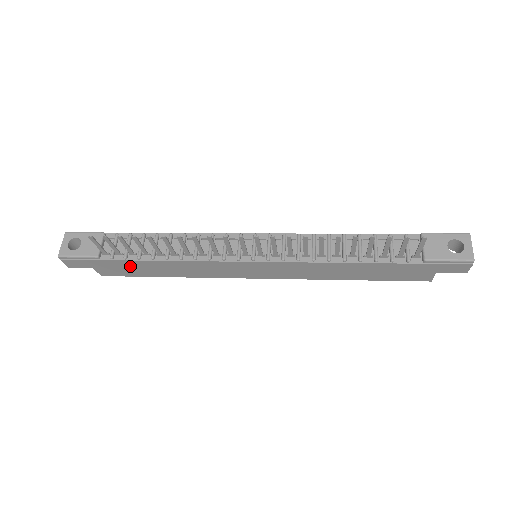
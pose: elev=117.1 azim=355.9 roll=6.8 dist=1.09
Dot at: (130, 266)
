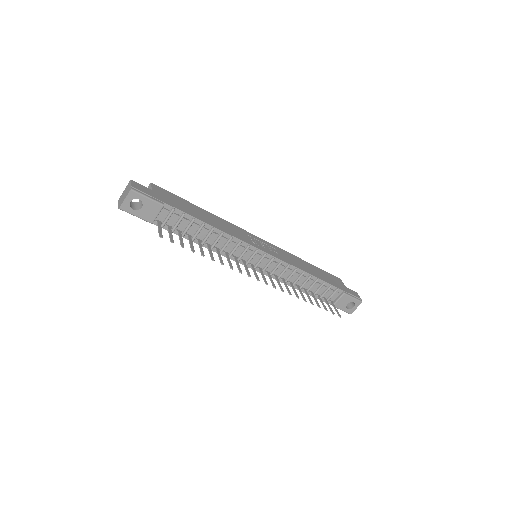
Dot at: occluded
